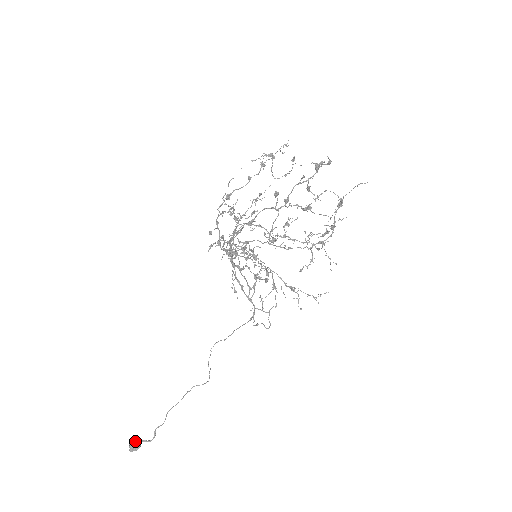
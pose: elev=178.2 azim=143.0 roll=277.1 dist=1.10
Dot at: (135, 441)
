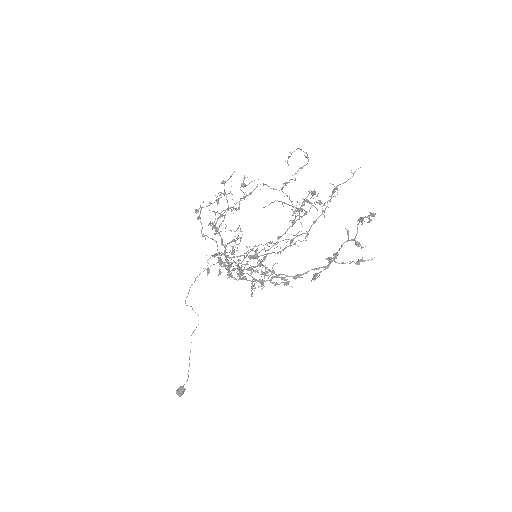
Dot at: (182, 392)
